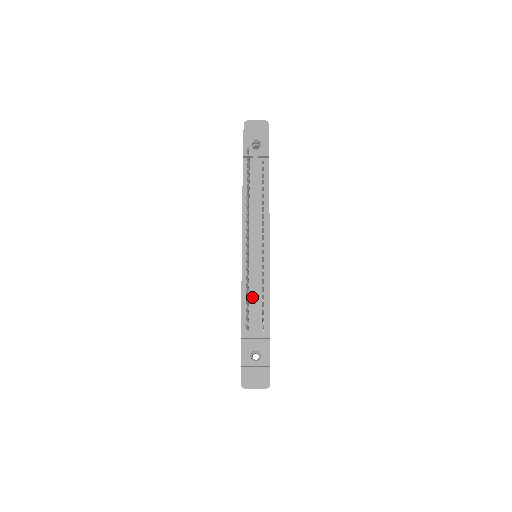
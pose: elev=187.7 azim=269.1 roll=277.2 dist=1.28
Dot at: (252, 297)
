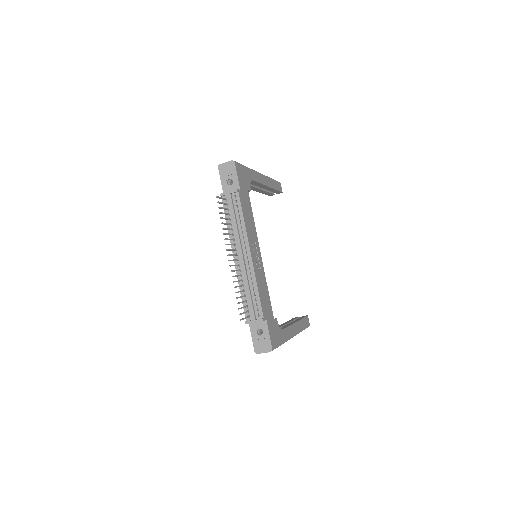
Dot at: (248, 295)
